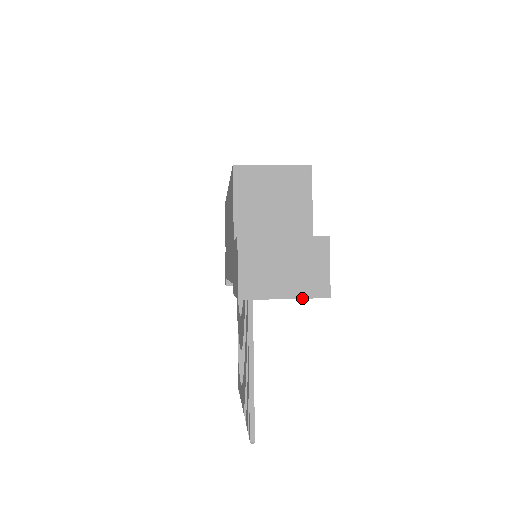
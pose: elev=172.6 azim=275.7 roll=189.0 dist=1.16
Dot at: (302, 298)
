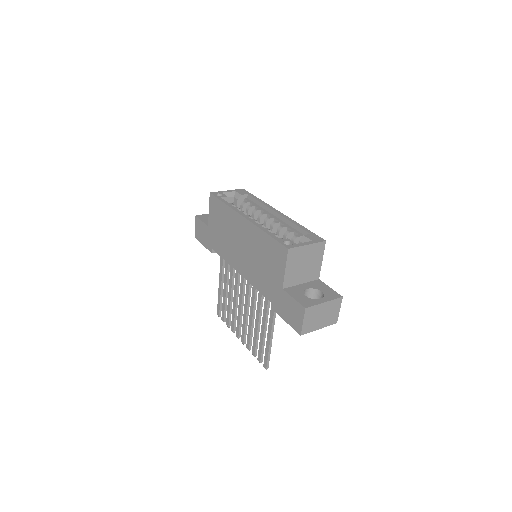
Dot at: occluded
